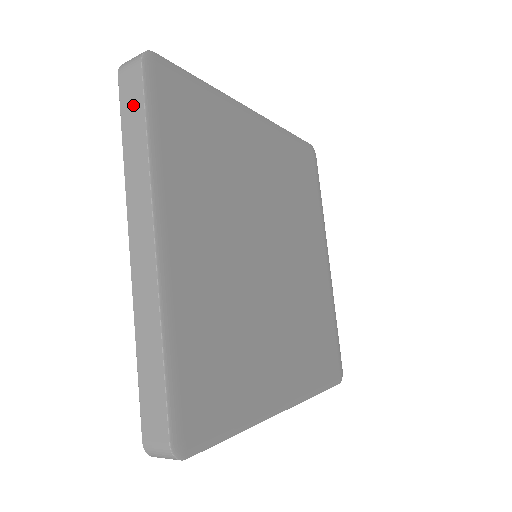
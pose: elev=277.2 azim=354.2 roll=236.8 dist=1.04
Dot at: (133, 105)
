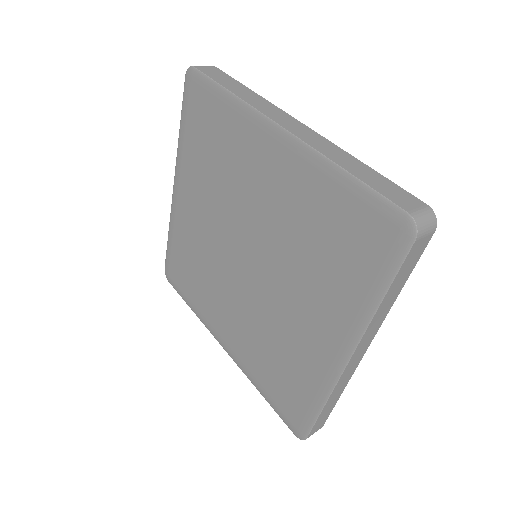
Dot at: (223, 77)
